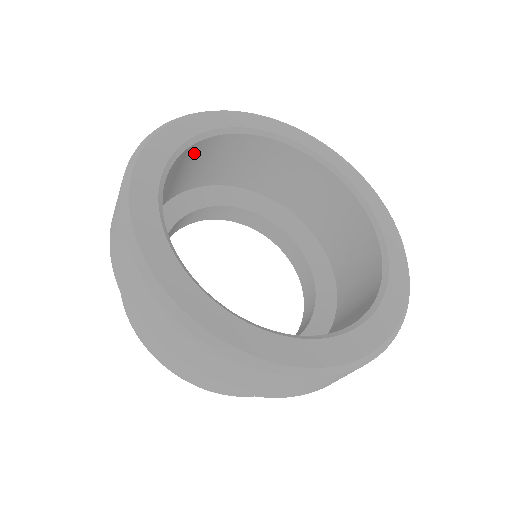
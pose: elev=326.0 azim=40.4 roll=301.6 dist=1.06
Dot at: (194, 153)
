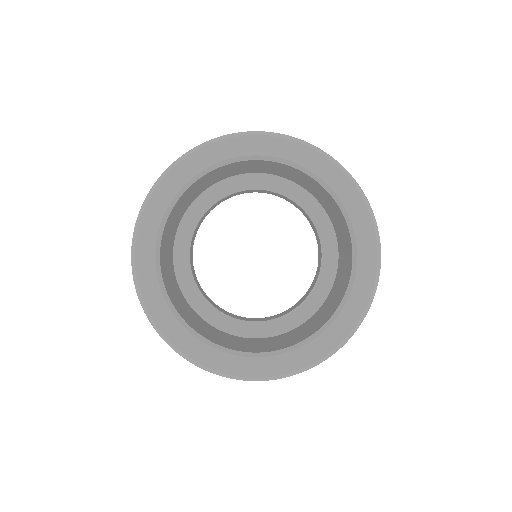
Dot at: (243, 163)
